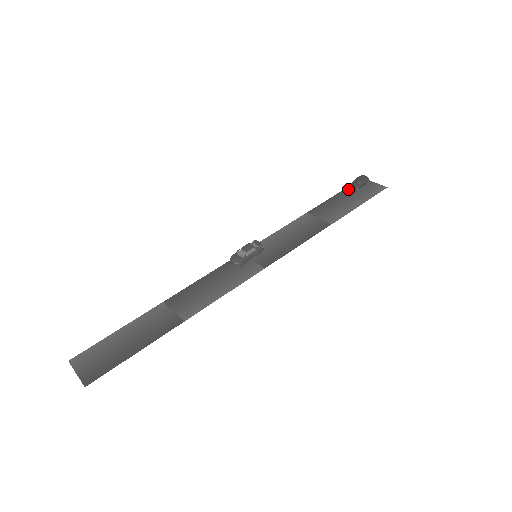
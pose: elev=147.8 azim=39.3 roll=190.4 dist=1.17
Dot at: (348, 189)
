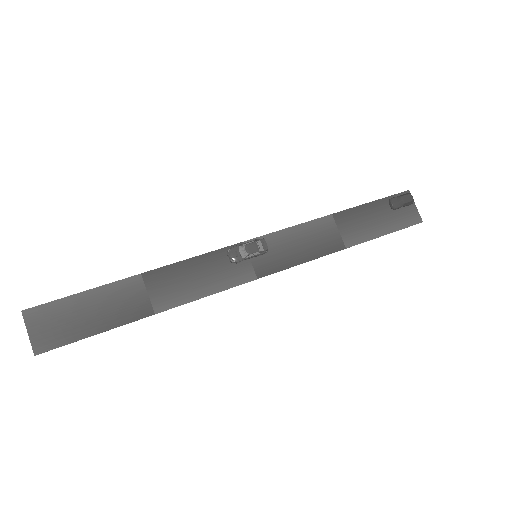
Dot at: (387, 200)
